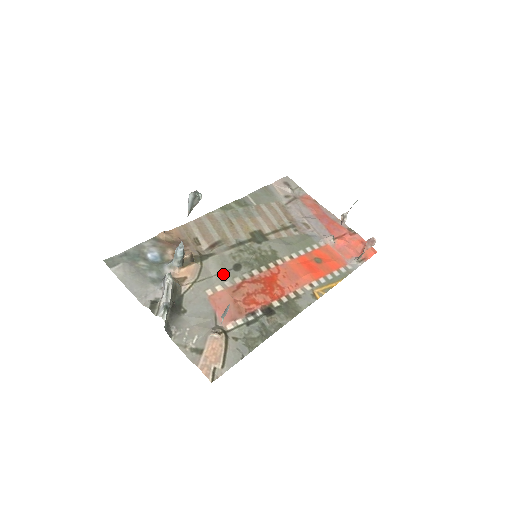
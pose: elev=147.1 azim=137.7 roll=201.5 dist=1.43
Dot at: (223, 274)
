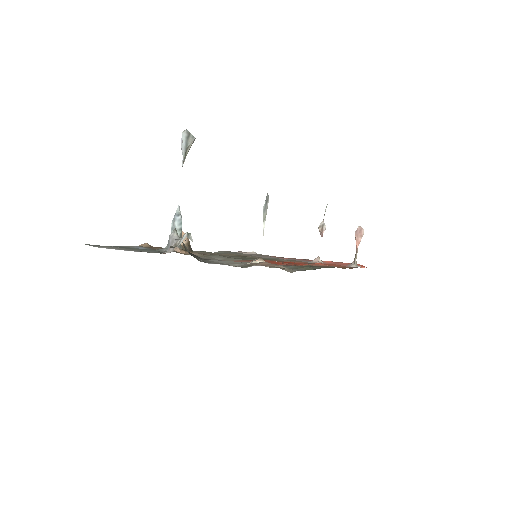
Dot at: (231, 259)
